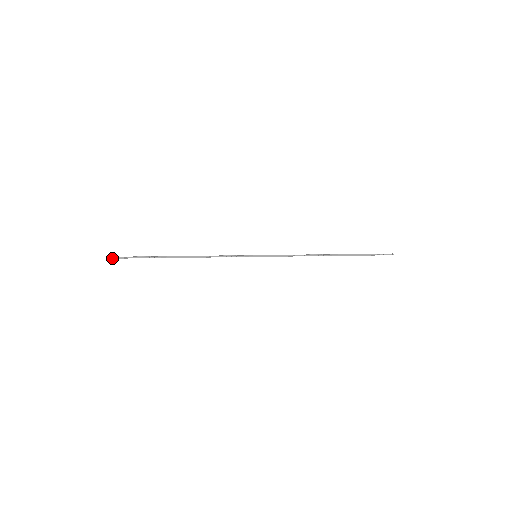
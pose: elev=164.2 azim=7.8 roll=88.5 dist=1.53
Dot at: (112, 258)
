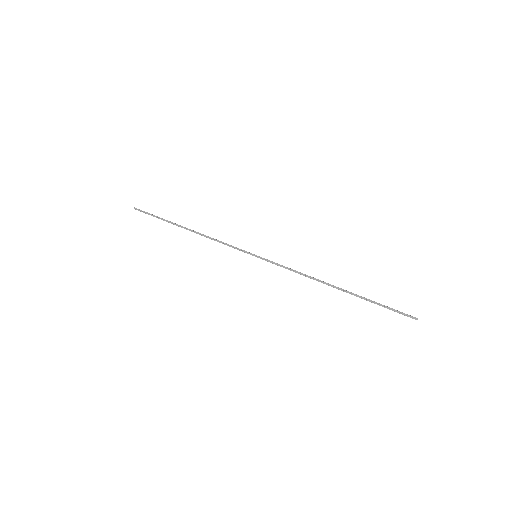
Dot at: (139, 210)
